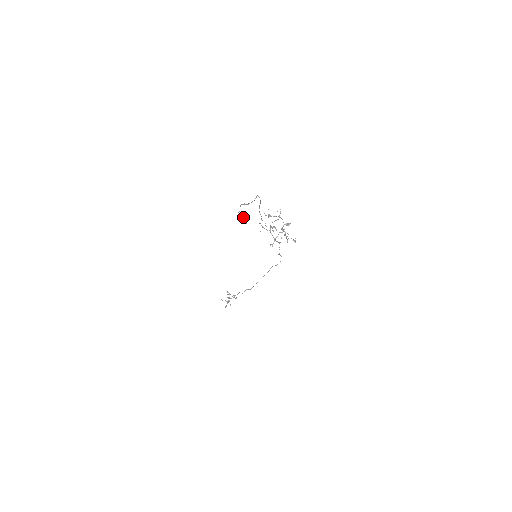
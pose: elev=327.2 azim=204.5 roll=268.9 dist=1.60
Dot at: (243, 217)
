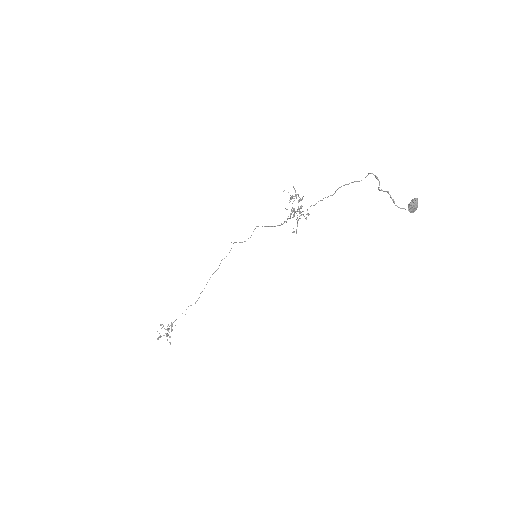
Dot at: (416, 206)
